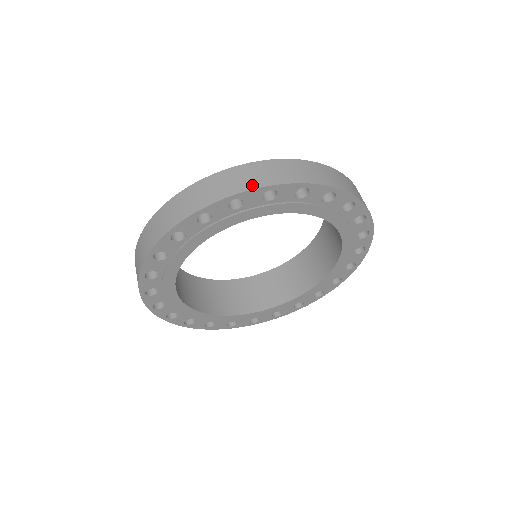
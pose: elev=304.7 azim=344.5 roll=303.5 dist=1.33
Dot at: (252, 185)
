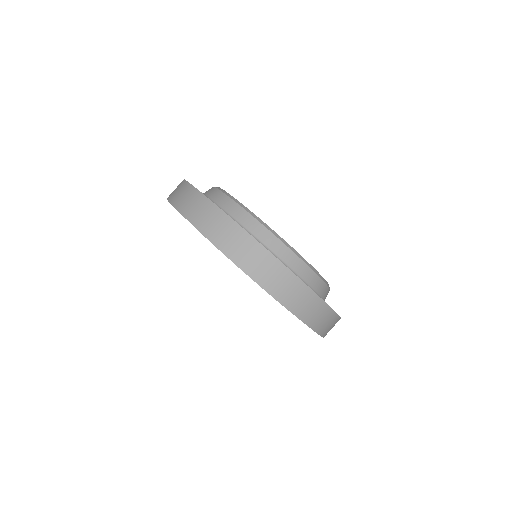
Dot at: (174, 201)
